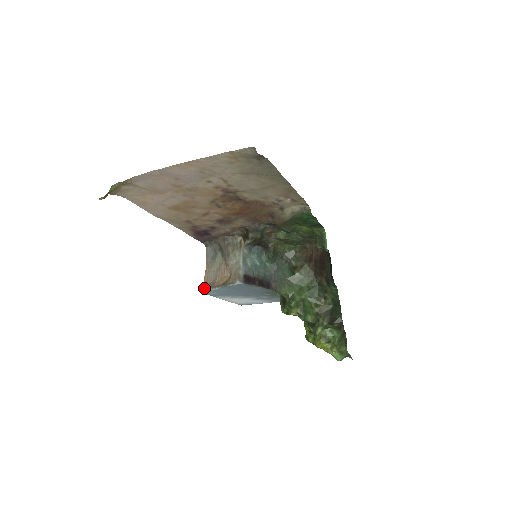
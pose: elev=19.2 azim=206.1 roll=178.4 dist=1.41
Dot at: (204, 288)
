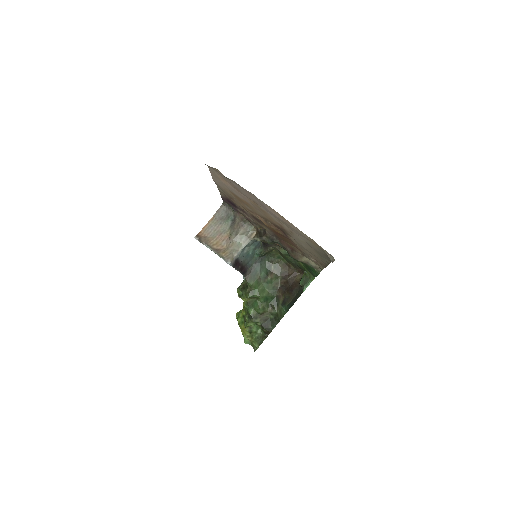
Dot at: (198, 235)
